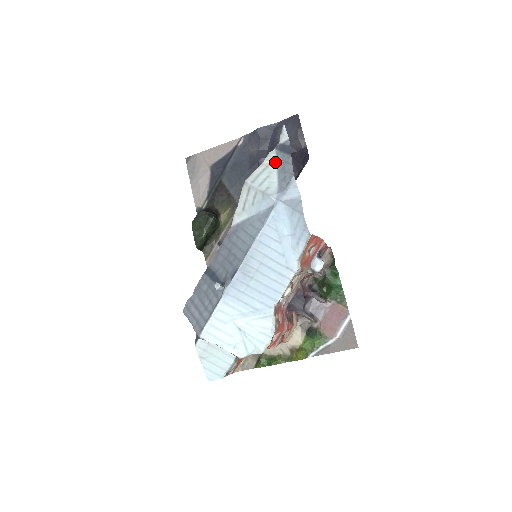
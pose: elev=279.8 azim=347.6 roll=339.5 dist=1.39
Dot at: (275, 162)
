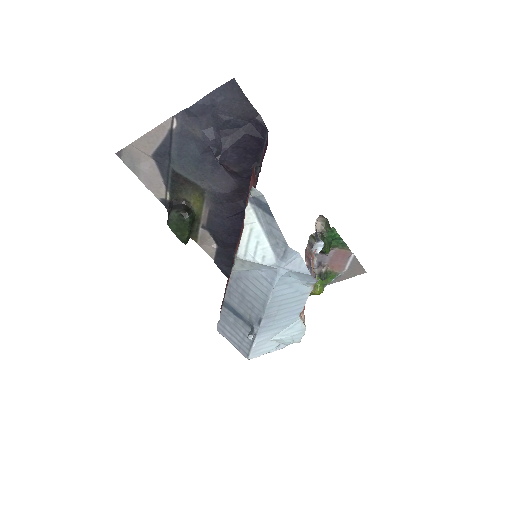
Dot at: (257, 221)
